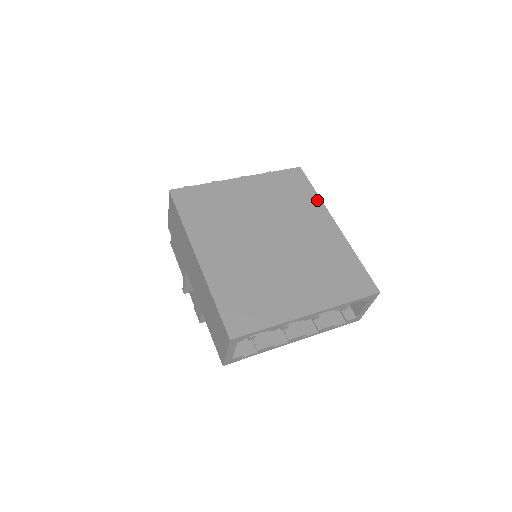
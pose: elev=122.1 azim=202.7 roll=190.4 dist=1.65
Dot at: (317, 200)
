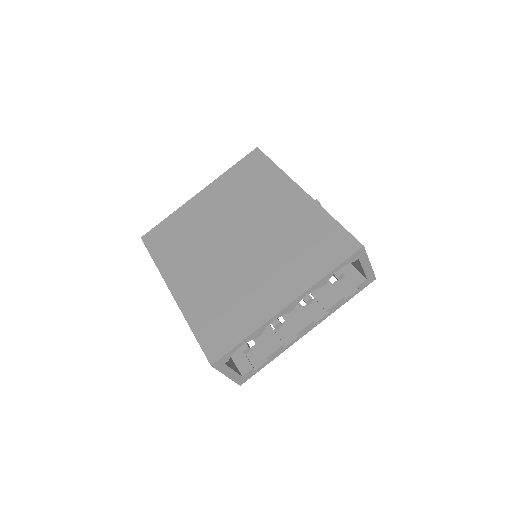
Dot at: (279, 174)
